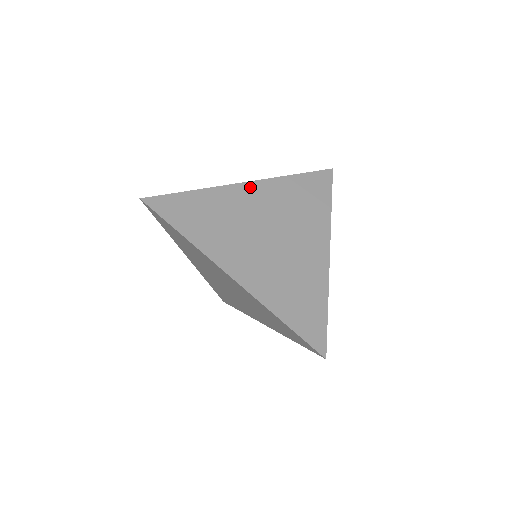
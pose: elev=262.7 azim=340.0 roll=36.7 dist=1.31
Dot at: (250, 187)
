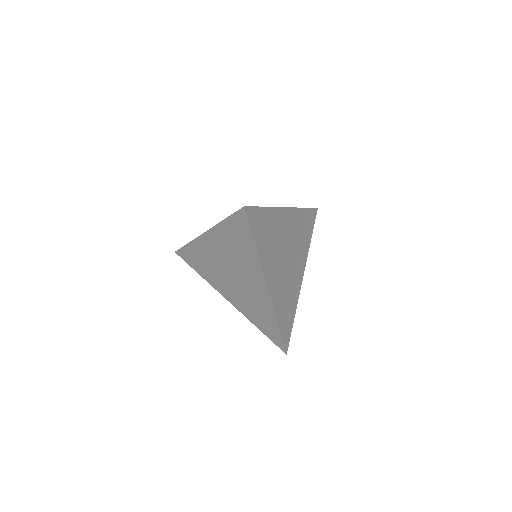
Dot at: (288, 213)
